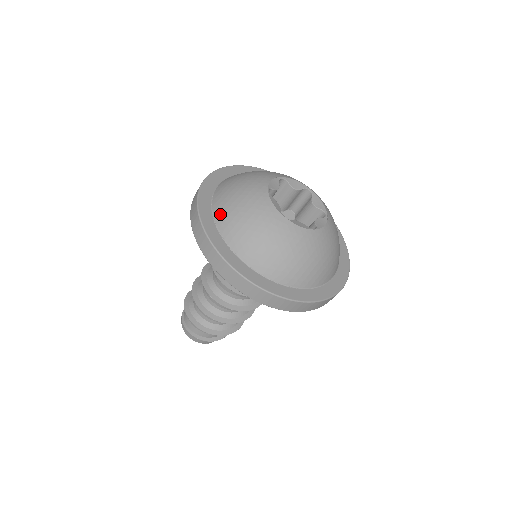
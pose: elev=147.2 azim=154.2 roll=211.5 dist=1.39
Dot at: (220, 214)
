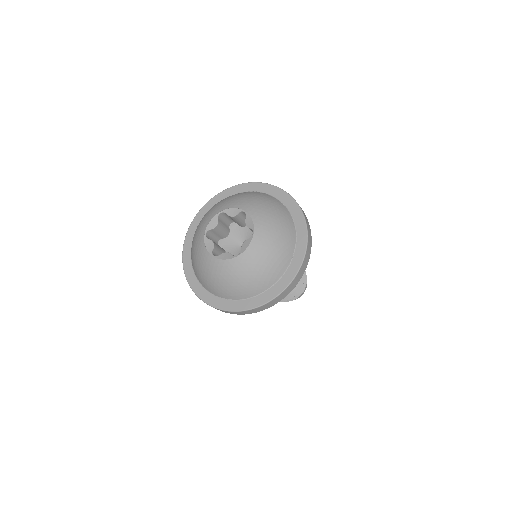
Dot at: (191, 257)
